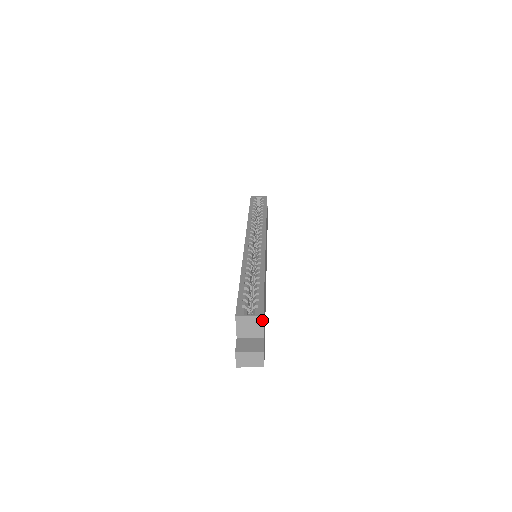
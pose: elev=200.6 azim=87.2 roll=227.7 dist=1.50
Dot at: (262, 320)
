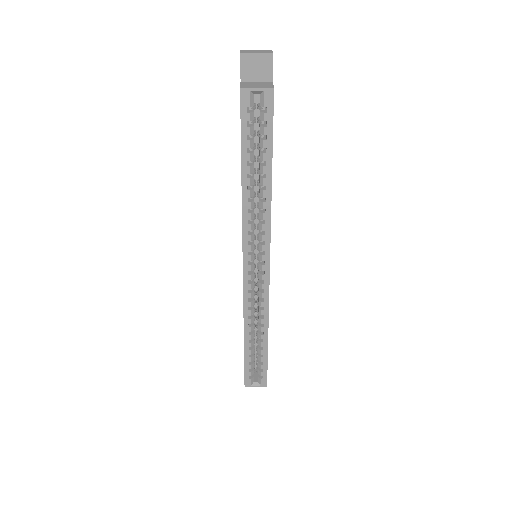
Dot at: (266, 384)
